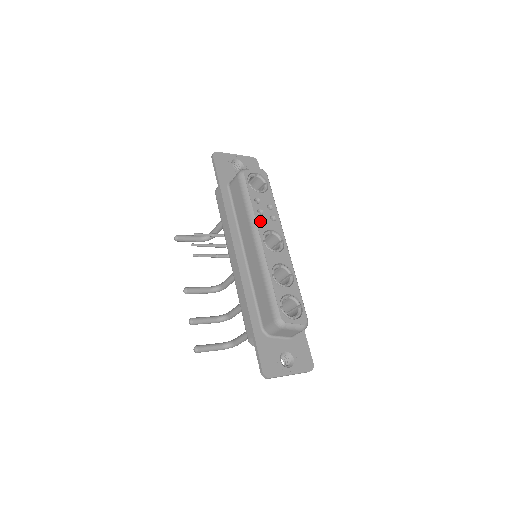
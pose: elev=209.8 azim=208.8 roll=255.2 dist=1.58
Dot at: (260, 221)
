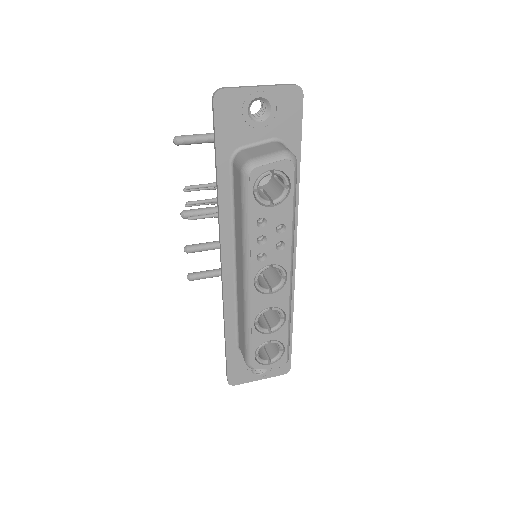
Dot at: (257, 254)
